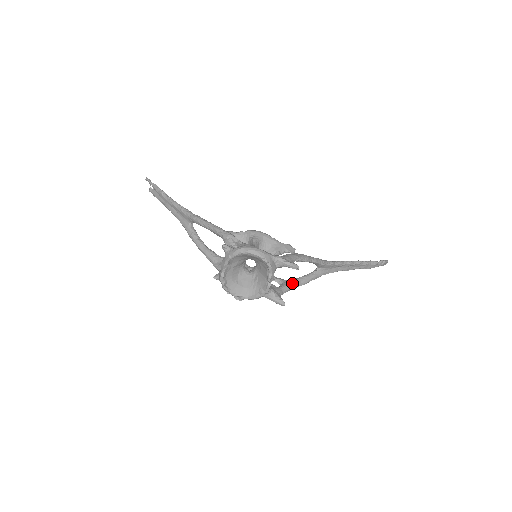
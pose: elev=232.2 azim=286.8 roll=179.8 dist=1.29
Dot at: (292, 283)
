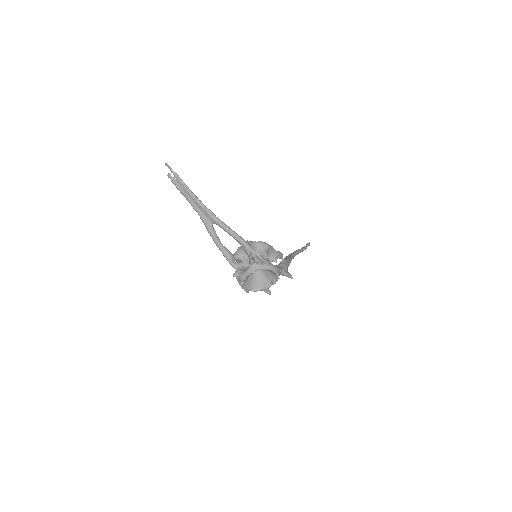
Dot at: occluded
